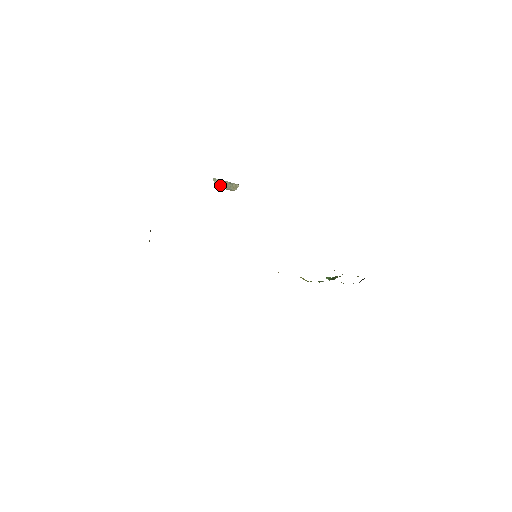
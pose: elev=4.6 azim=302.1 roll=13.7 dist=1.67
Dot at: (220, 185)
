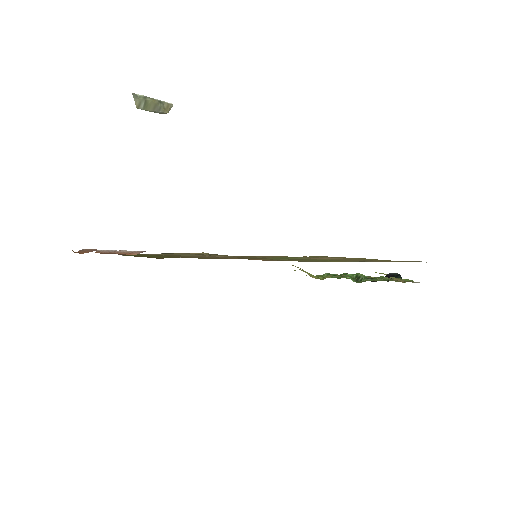
Dot at: (144, 105)
